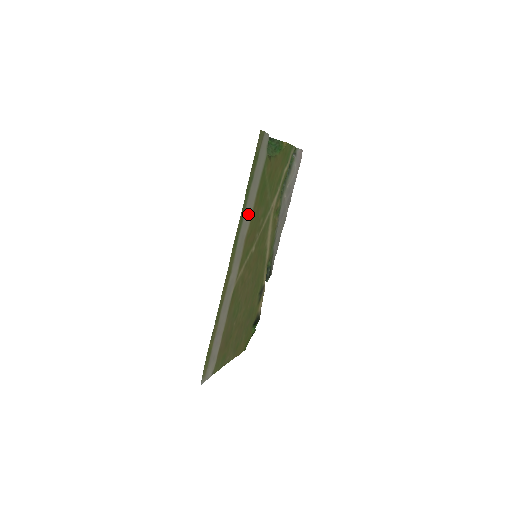
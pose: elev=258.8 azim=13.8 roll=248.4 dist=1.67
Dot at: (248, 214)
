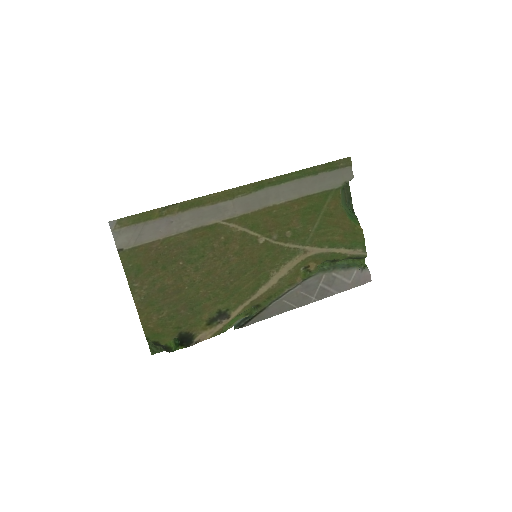
Dot at: (288, 193)
